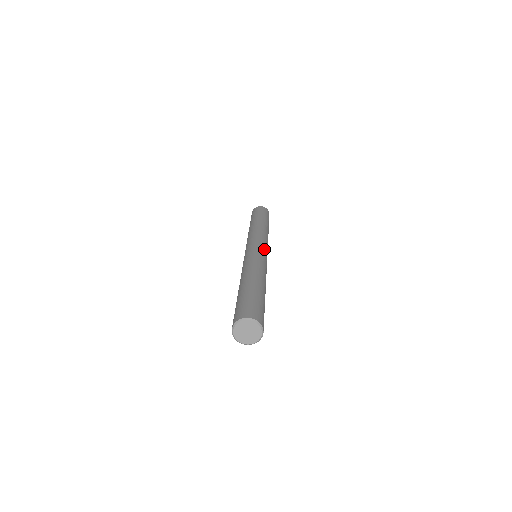
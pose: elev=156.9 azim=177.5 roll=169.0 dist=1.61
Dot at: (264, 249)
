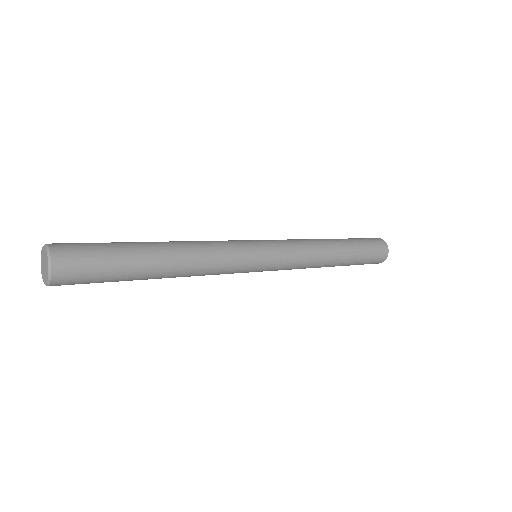
Dot at: (258, 241)
